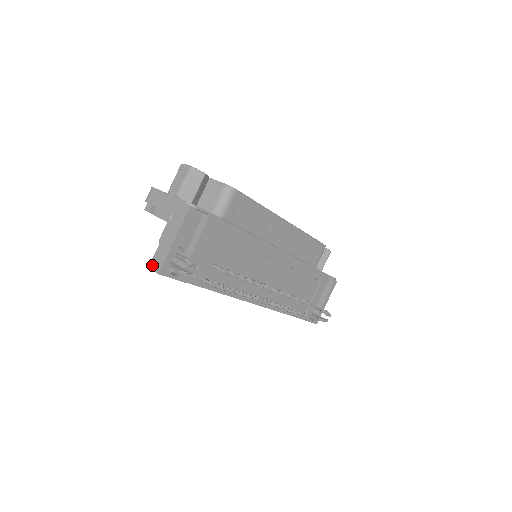
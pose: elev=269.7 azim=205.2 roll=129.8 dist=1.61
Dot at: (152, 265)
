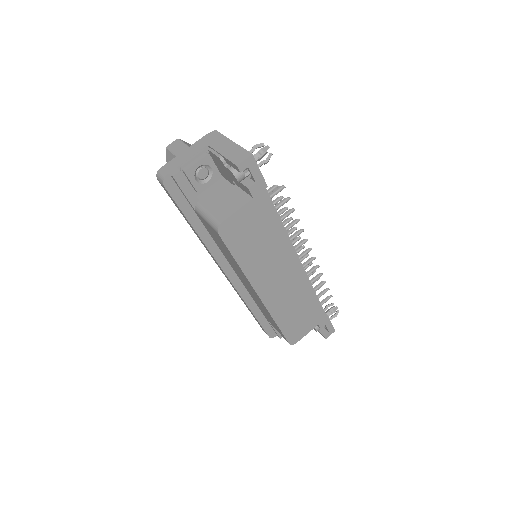
Dot at: (238, 161)
